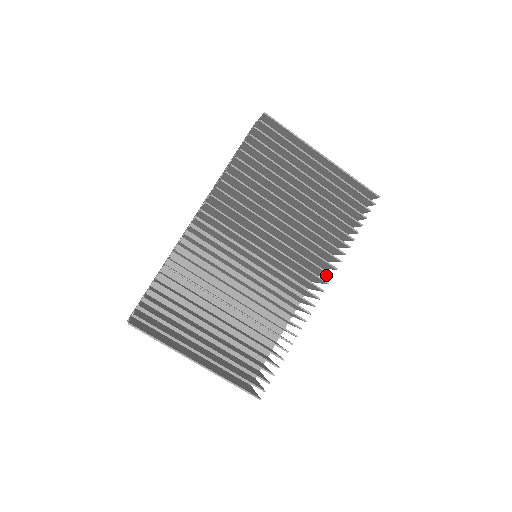
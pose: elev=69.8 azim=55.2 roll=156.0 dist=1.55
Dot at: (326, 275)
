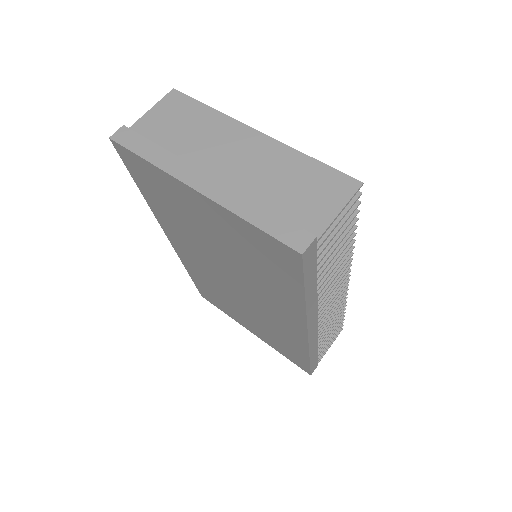
Dot at: occluded
